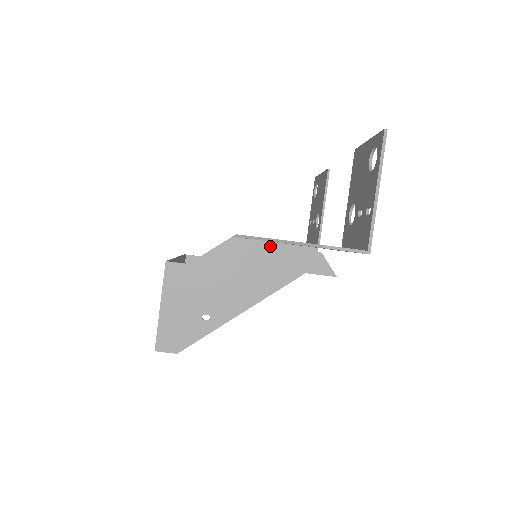
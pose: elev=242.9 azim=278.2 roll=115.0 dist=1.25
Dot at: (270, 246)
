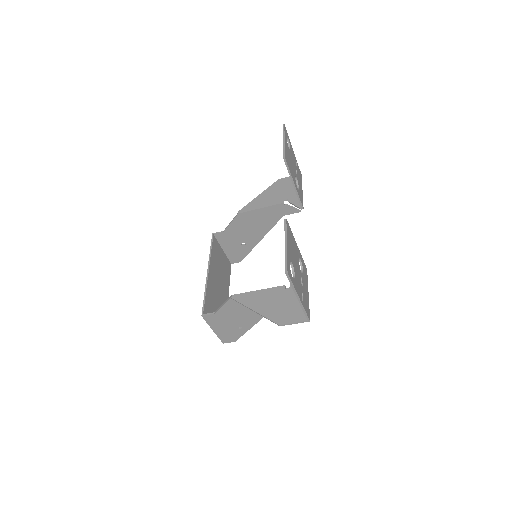
Dot at: occluded
